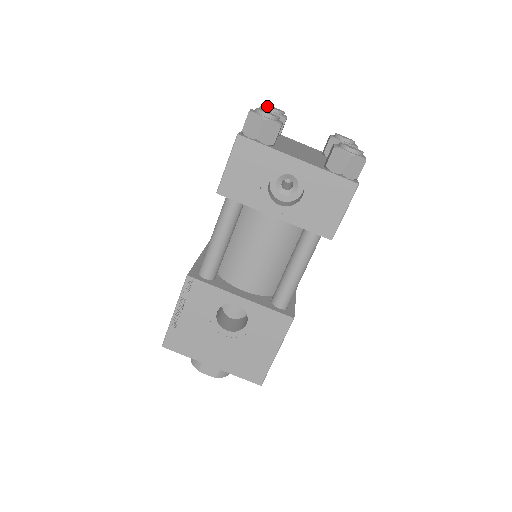
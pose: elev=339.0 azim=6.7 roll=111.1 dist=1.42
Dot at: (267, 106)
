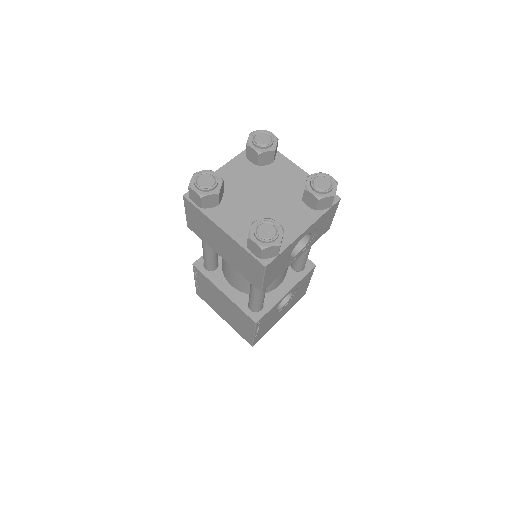
Dot at: (206, 190)
